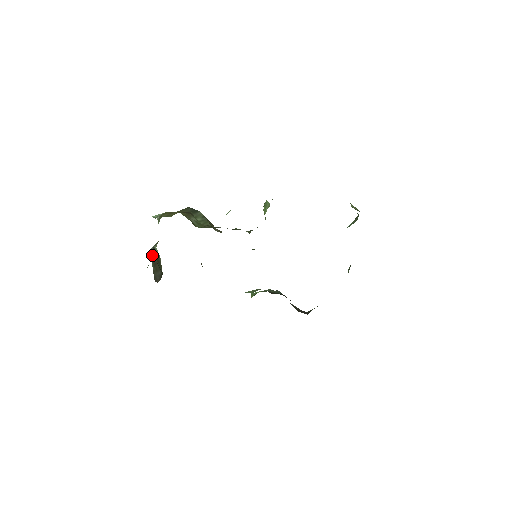
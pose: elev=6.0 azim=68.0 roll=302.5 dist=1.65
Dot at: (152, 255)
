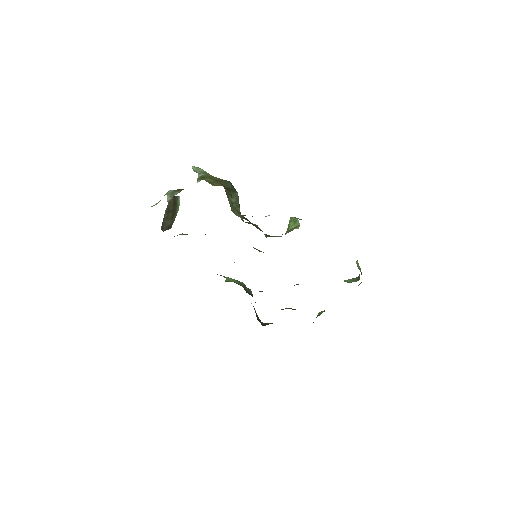
Dot at: (170, 200)
